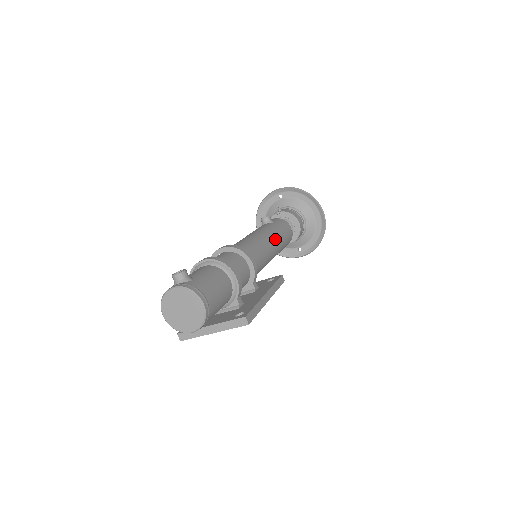
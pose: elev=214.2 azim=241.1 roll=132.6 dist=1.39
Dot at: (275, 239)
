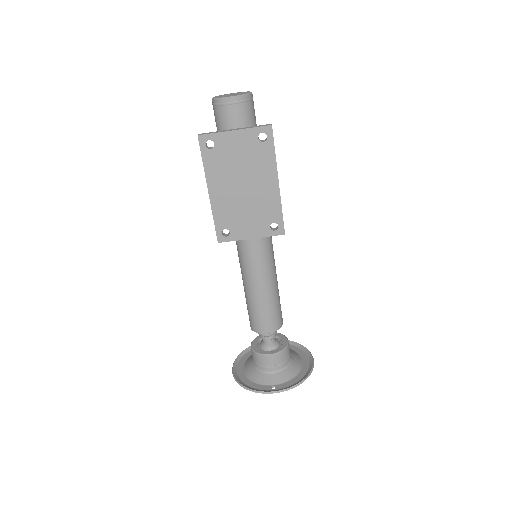
Dot at: occluded
